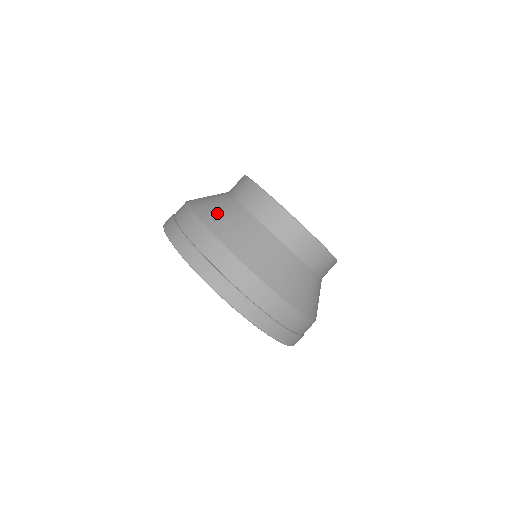
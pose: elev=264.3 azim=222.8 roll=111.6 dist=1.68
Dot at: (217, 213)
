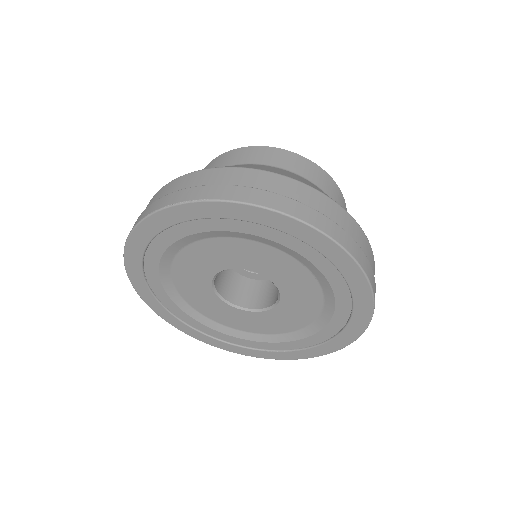
Dot at: (280, 171)
